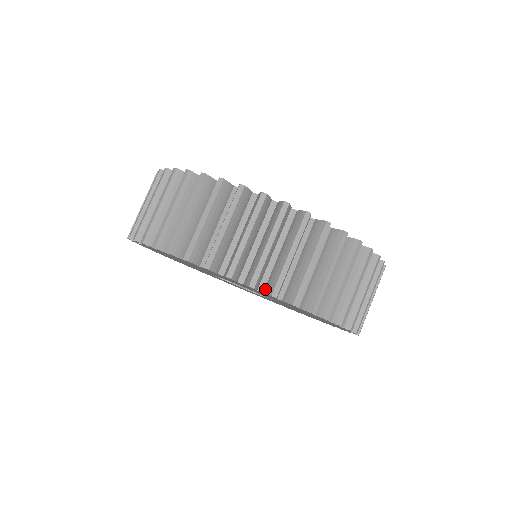
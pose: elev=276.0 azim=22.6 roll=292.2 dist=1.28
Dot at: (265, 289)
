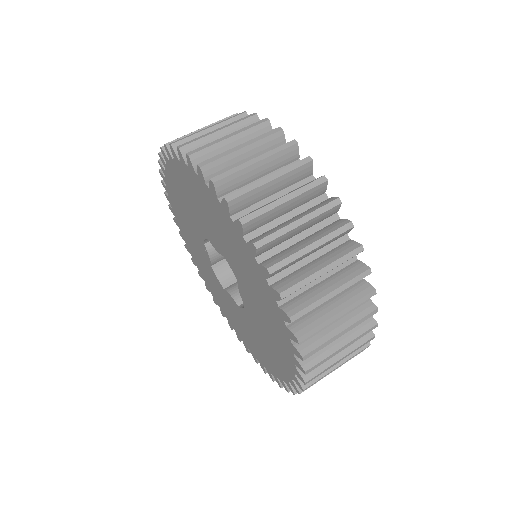
Dot at: occluded
